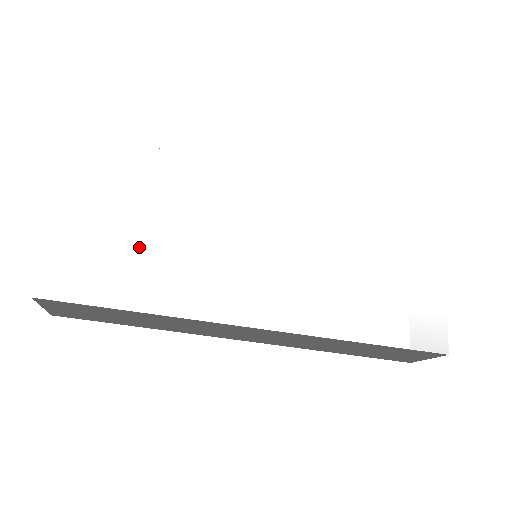
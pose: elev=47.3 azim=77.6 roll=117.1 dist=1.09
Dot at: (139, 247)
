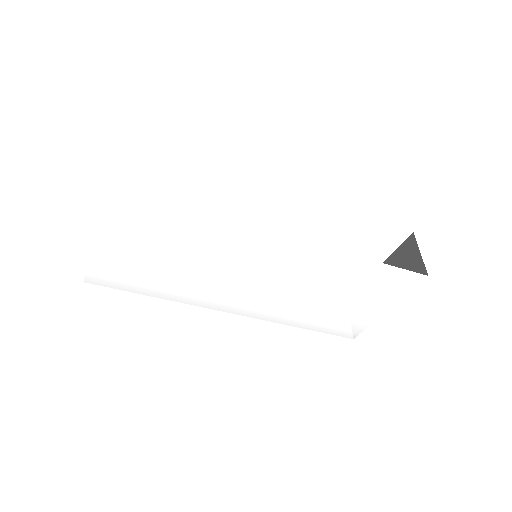
Dot at: (159, 269)
